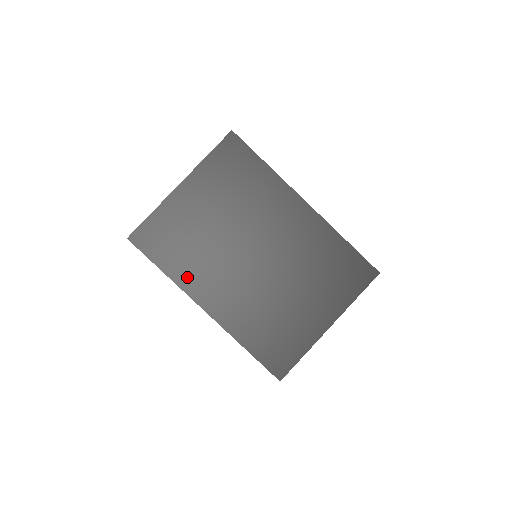
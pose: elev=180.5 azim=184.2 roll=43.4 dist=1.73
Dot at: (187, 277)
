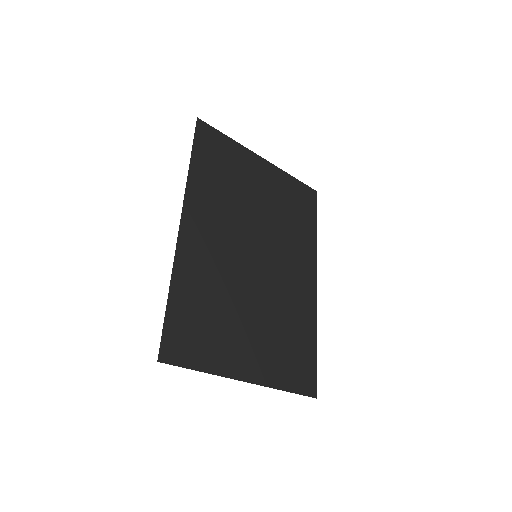
Dot at: (200, 190)
